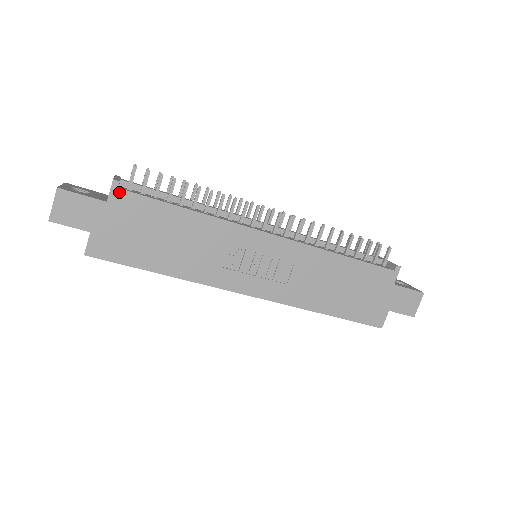
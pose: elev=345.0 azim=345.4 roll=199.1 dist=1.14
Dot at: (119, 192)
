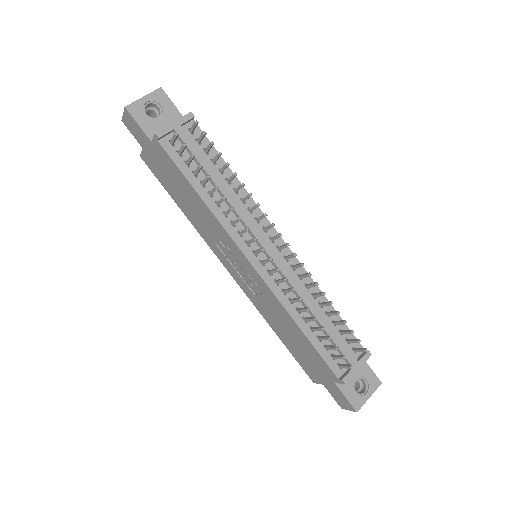
Dot at: (158, 143)
